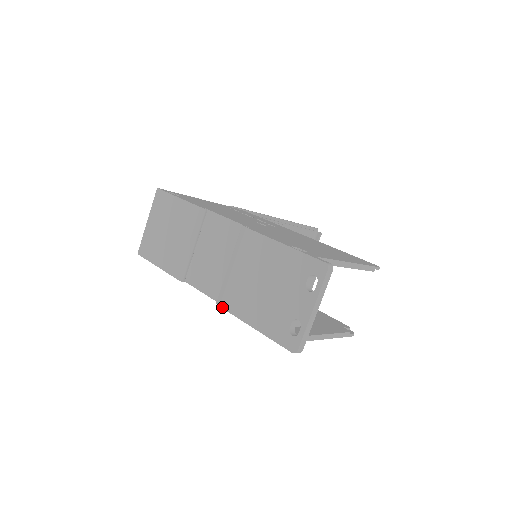
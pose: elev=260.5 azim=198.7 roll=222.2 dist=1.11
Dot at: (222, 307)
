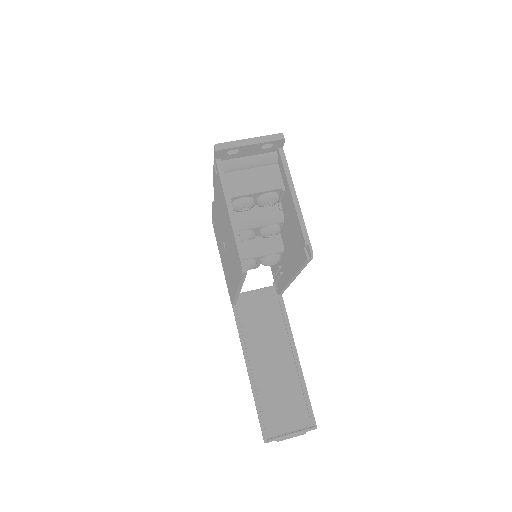
Dot at: occluded
